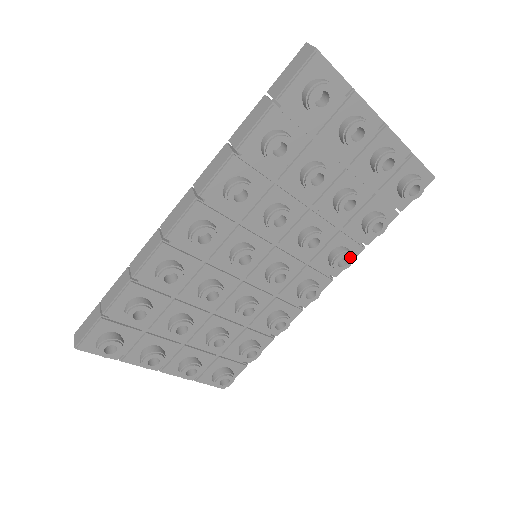
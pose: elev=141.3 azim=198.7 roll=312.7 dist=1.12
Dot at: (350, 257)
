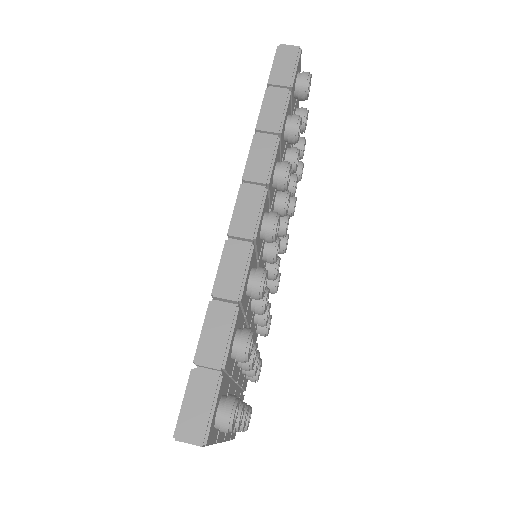
Dot at: (288, 238)
